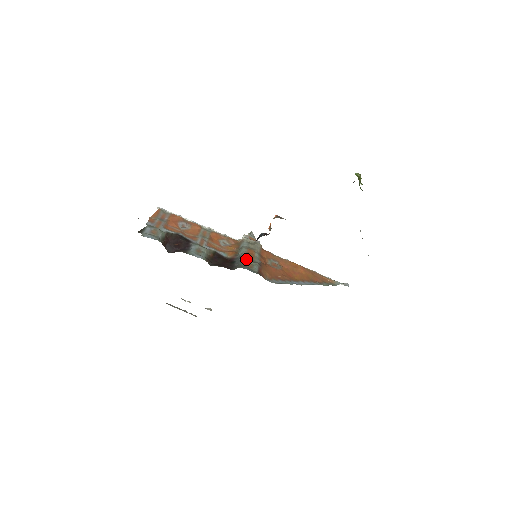
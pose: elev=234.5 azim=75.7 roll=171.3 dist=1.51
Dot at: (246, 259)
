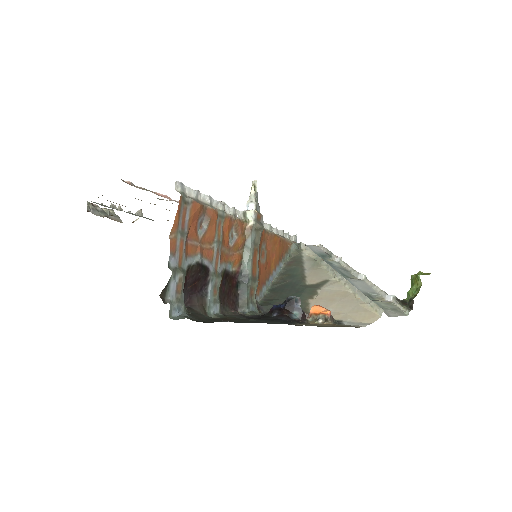
Dot at: (252, 282)
